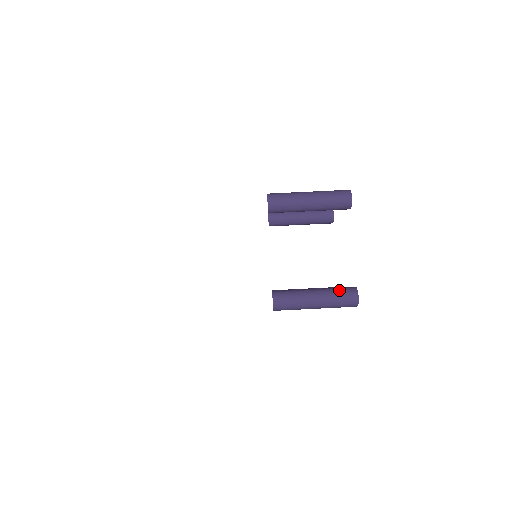
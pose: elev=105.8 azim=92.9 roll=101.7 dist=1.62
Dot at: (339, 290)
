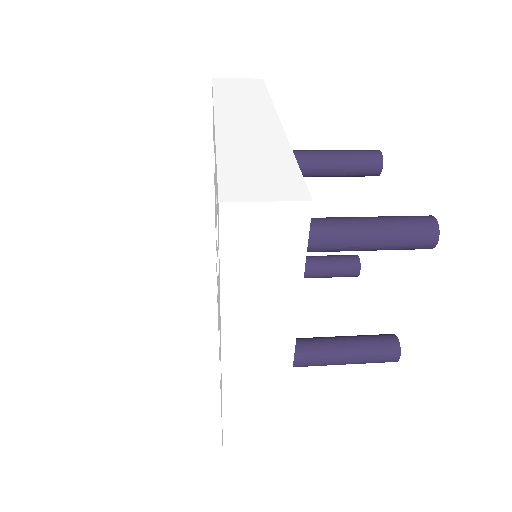
Dot at: (399, 216)
